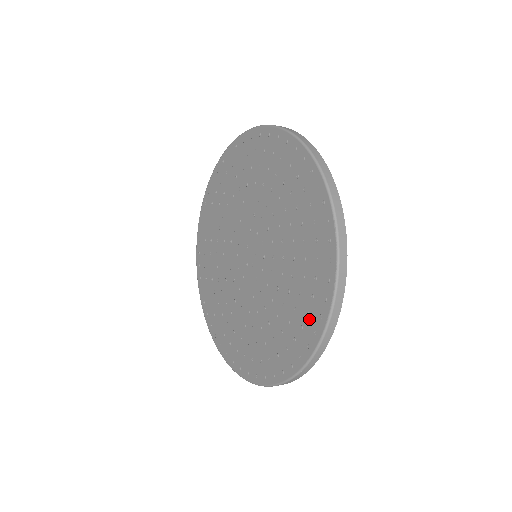
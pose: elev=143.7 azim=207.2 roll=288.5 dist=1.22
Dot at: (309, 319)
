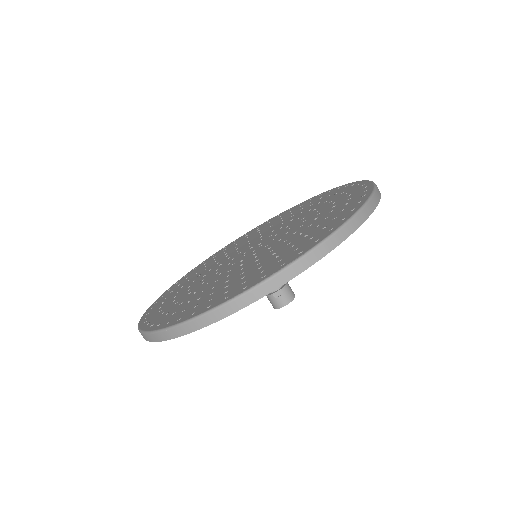
Dot at: (205, 304)
